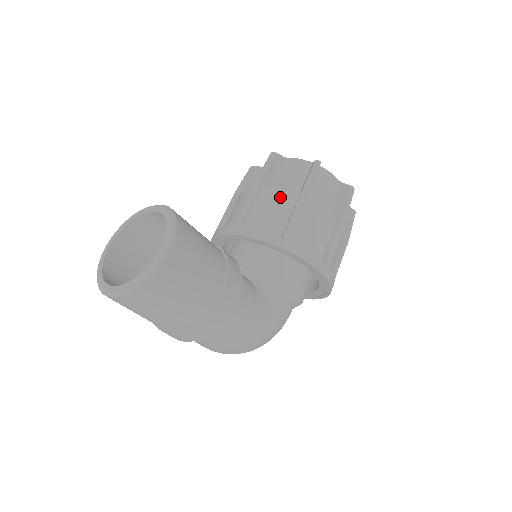
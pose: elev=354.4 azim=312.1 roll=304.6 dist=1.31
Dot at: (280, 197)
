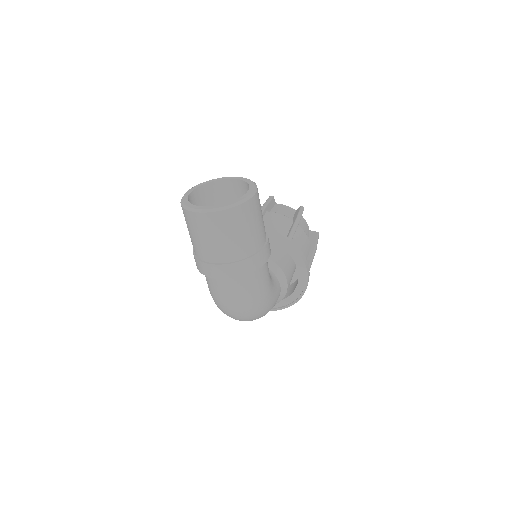
Dot at: (282, 218)
